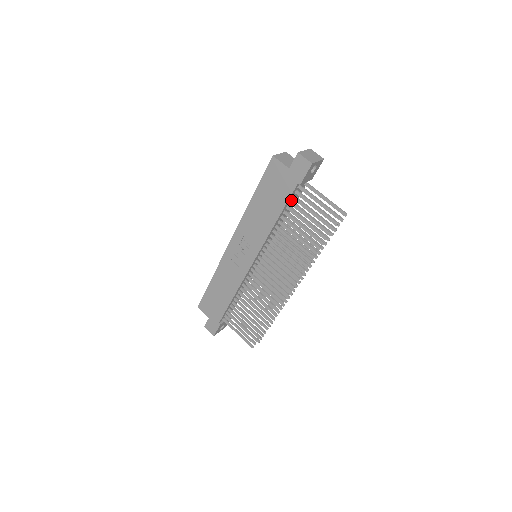
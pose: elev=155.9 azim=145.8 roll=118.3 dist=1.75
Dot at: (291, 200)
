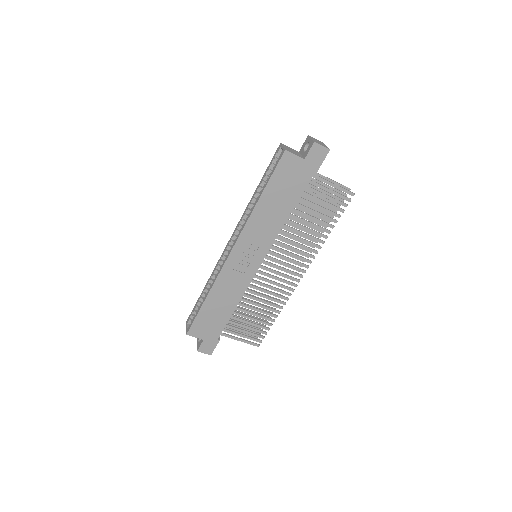
Dot at: occluded
